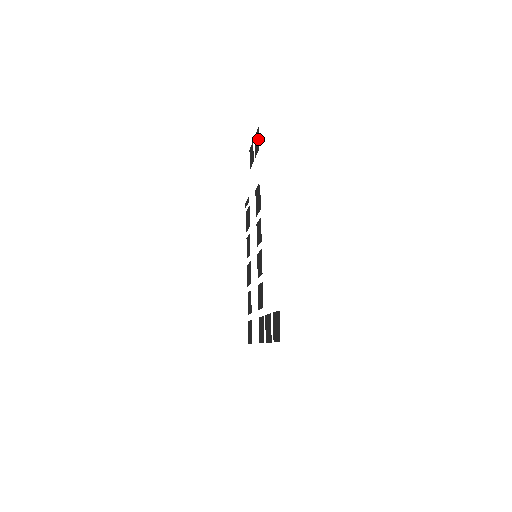
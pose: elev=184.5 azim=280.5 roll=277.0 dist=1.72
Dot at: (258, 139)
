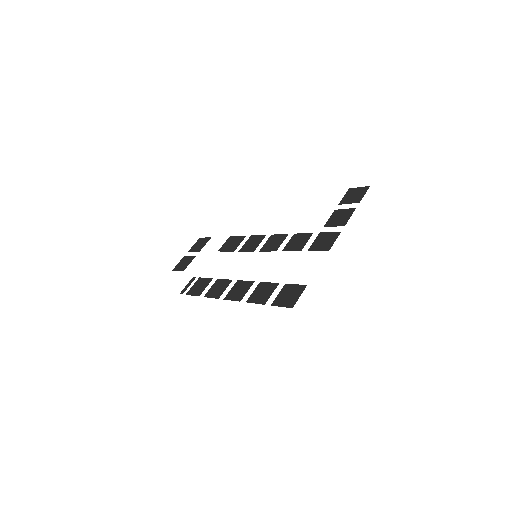
Dot at: (204, 239)
